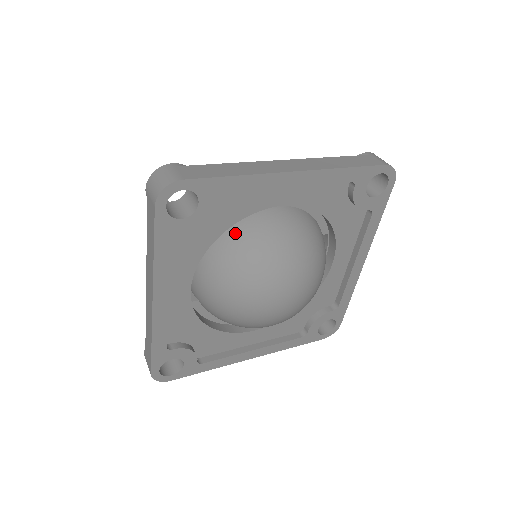
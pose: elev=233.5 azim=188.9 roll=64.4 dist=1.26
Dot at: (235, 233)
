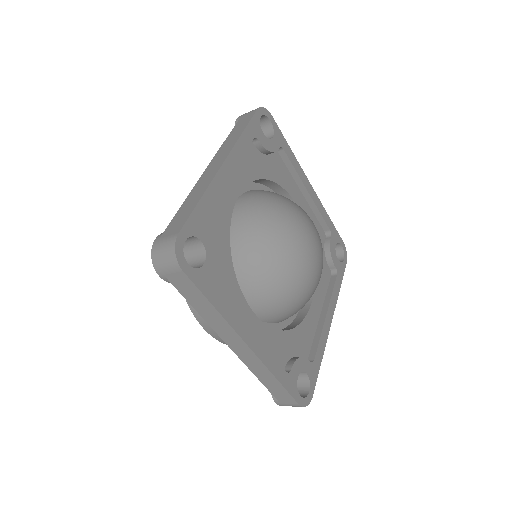
Dot at: (235, 245)
